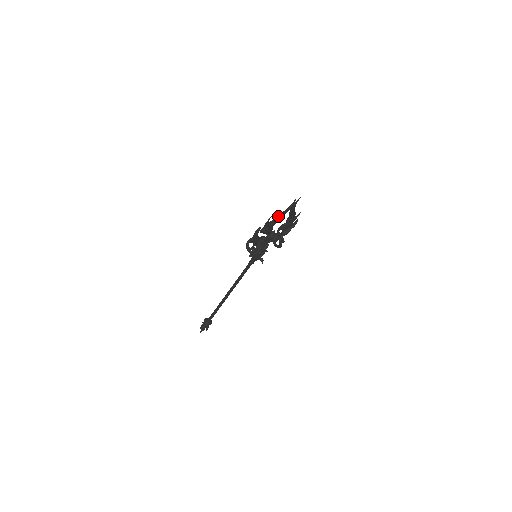
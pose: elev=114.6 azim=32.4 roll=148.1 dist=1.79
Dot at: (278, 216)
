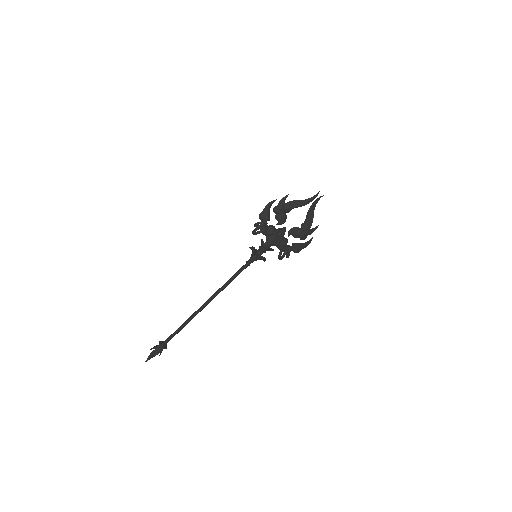
Dot at: (296, 202)
